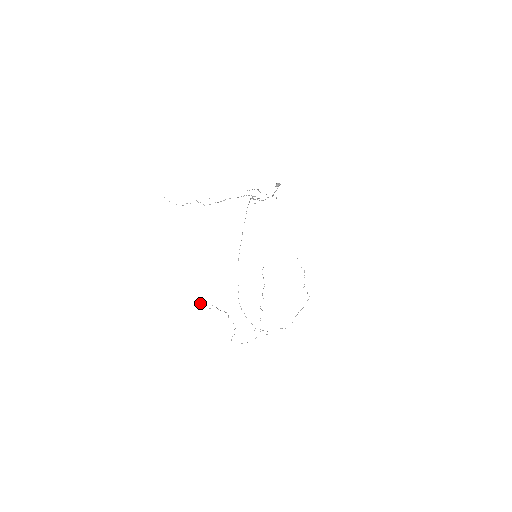
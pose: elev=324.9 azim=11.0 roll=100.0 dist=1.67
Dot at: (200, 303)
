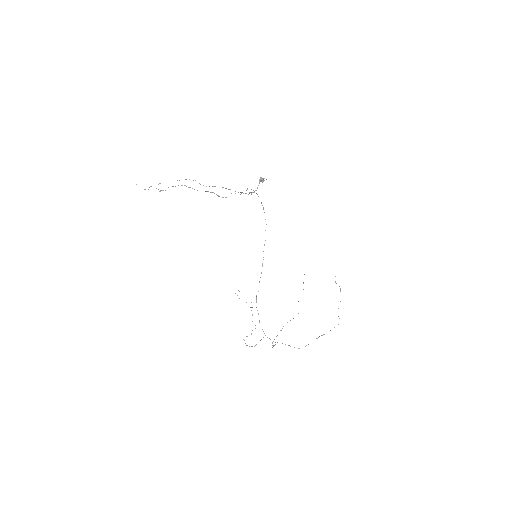
Dot at: (237, 295)
